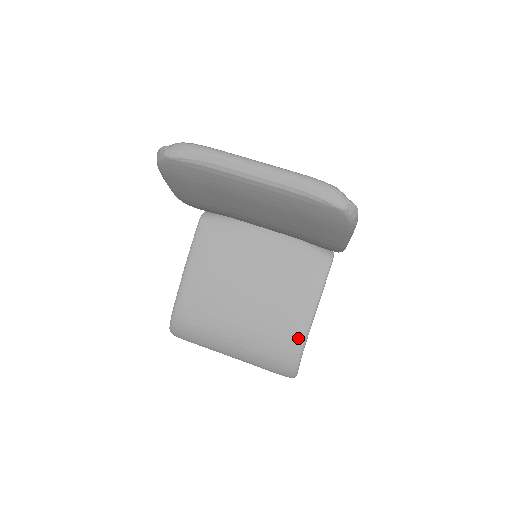
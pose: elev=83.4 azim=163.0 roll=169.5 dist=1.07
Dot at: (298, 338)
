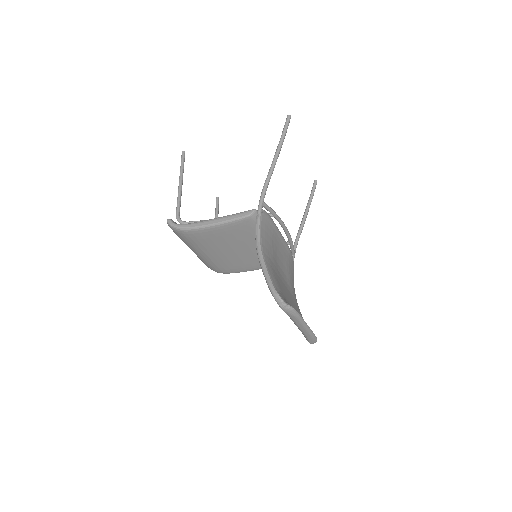
Dot at: (232, 272)
